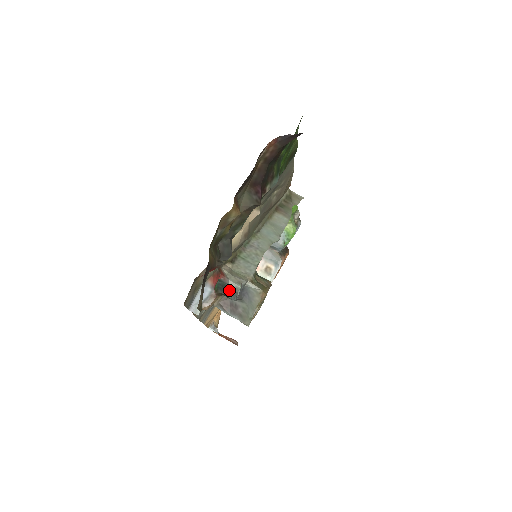
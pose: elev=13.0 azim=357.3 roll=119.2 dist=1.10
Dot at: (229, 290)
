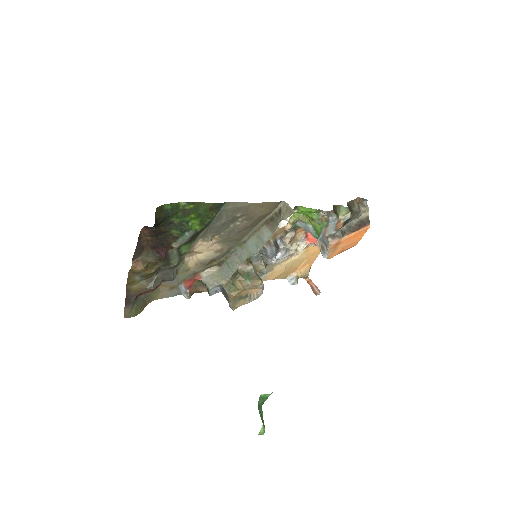
Dot at: (207, 288)
